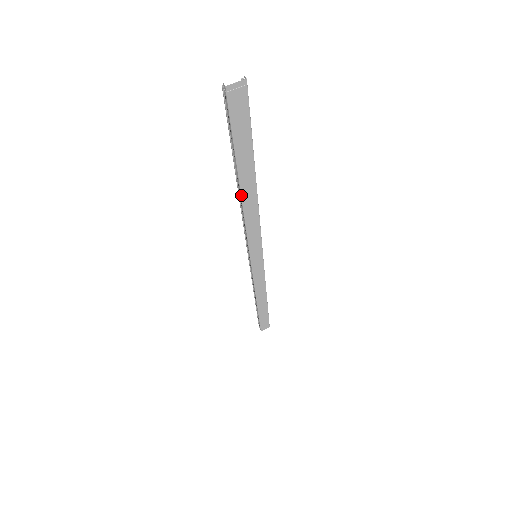
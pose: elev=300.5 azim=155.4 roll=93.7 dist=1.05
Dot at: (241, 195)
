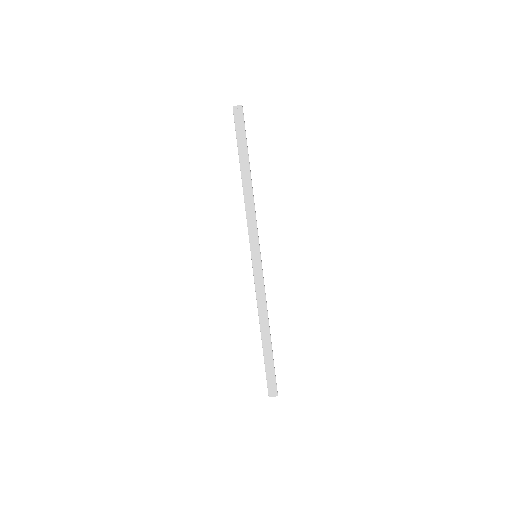
Dot at: (242, 182)
